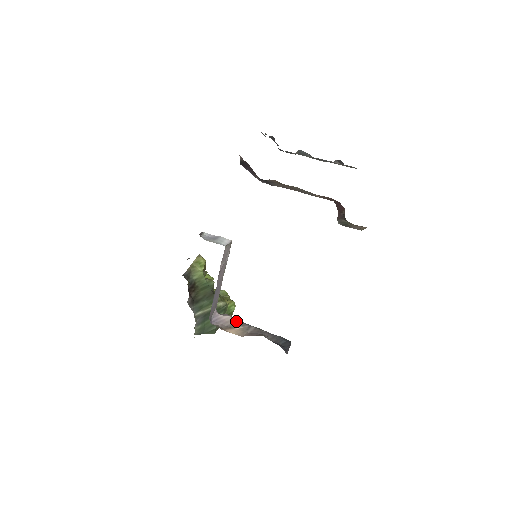
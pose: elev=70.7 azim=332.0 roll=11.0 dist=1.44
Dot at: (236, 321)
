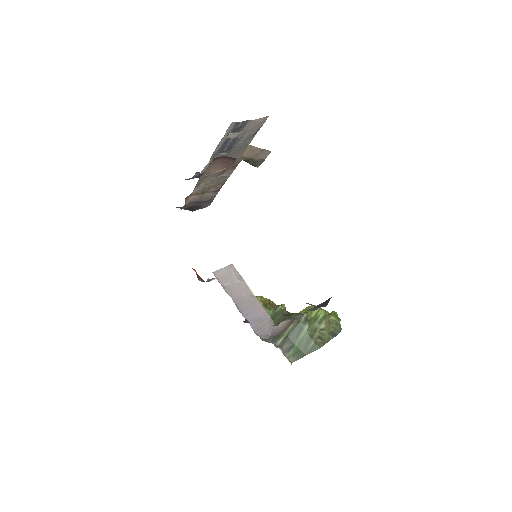
Dot at: (290, 320)
